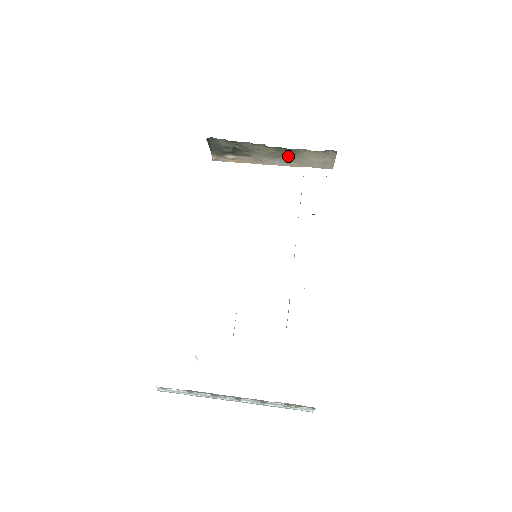
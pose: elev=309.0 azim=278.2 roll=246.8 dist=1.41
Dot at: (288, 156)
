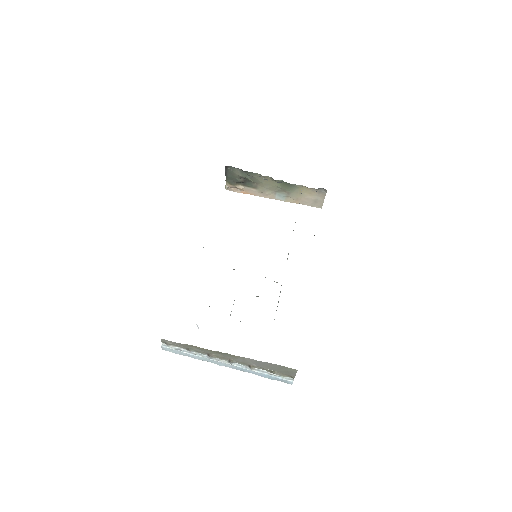
Dot at: (287, 191)
